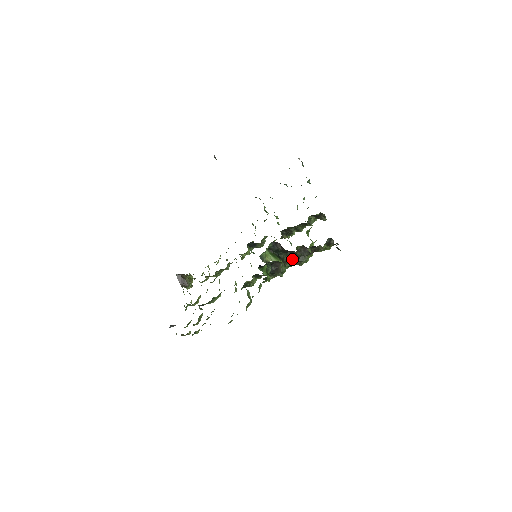
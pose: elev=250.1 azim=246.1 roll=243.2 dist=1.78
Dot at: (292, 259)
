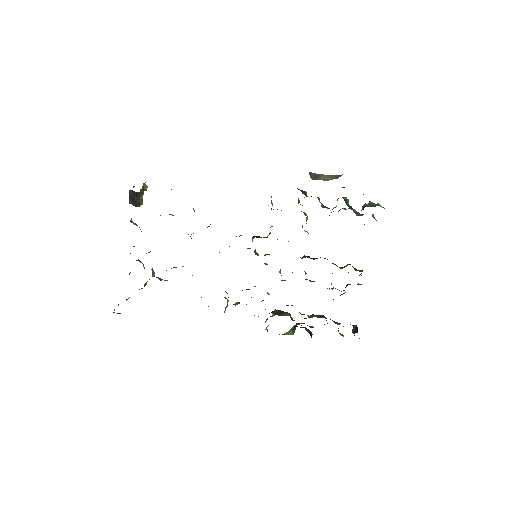
Dot at: occluded
